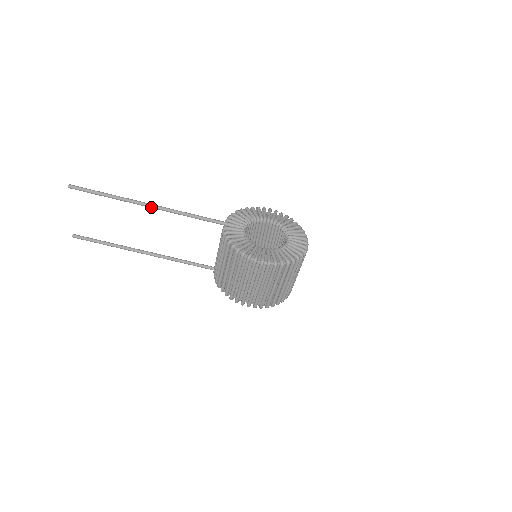
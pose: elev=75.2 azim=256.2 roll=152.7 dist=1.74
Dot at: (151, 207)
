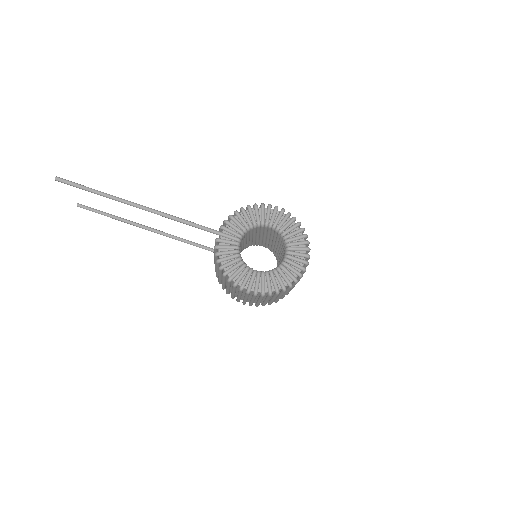
Dot at: occluded
